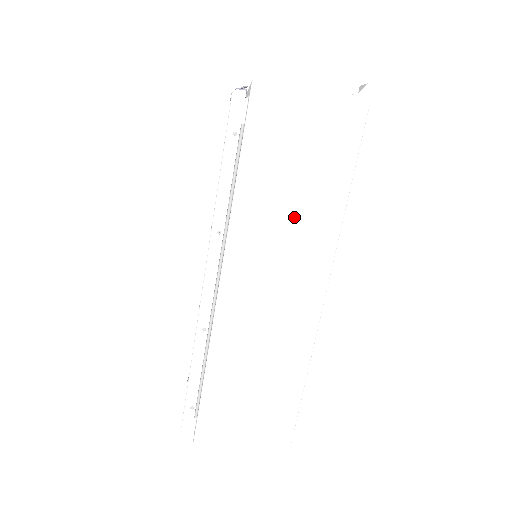
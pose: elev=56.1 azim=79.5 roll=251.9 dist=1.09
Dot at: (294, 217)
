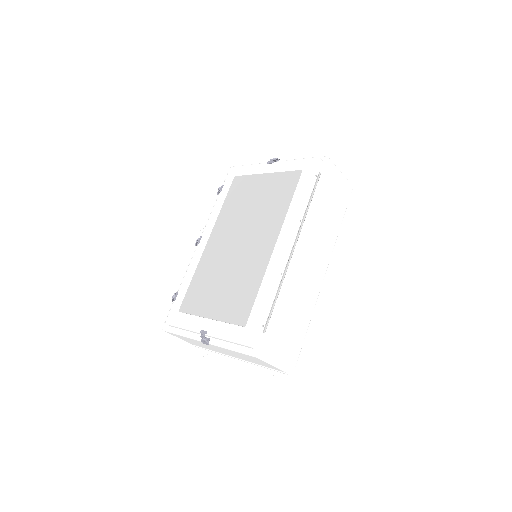
Dot at: (326, 225)
